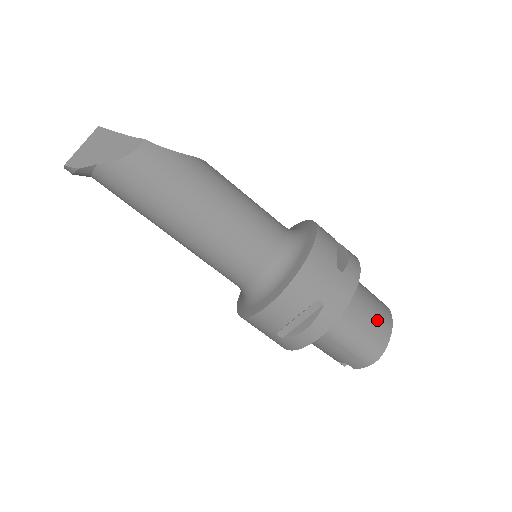
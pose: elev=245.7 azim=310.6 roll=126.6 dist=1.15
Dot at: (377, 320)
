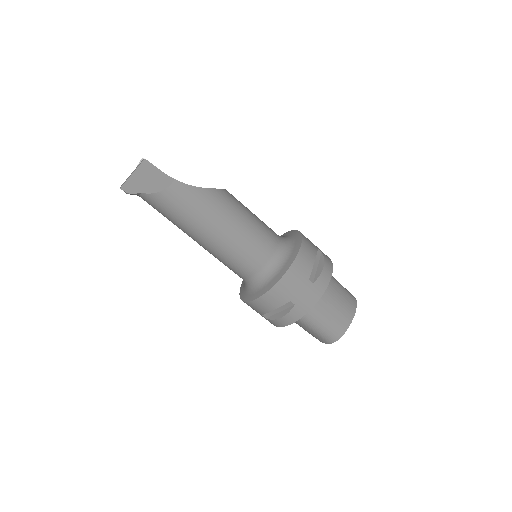
Dot at: (340, 314)
